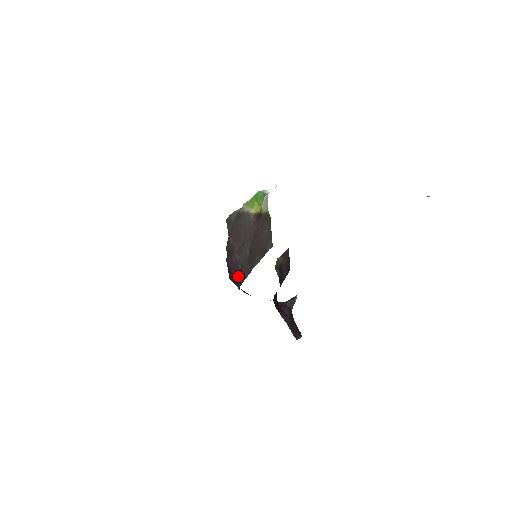
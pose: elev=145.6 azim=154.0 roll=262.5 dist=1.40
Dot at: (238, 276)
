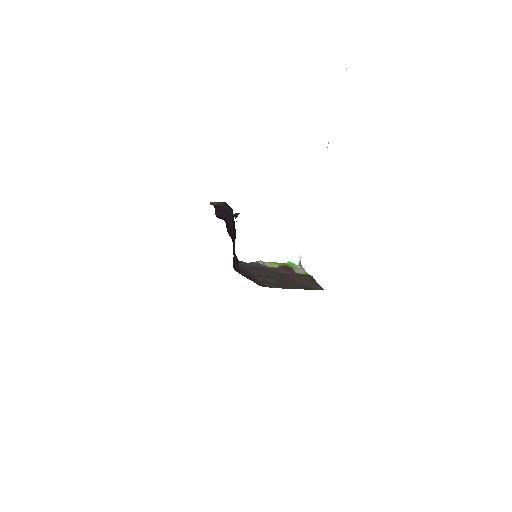
Dot at: (257, 282)
